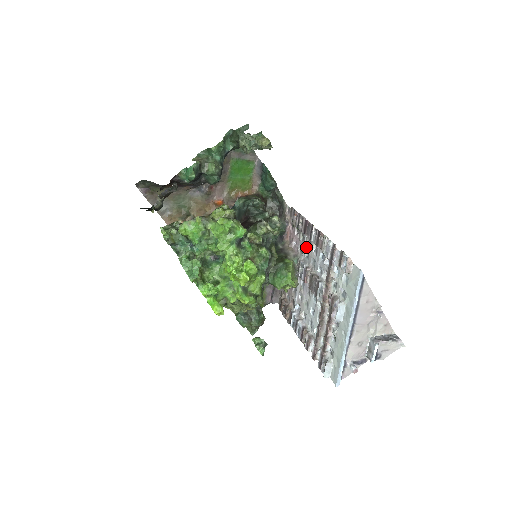
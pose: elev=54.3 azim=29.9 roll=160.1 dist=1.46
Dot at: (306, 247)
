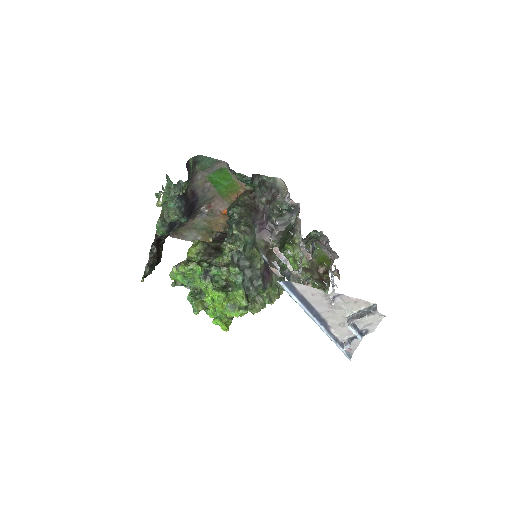
Dot at: occluded
